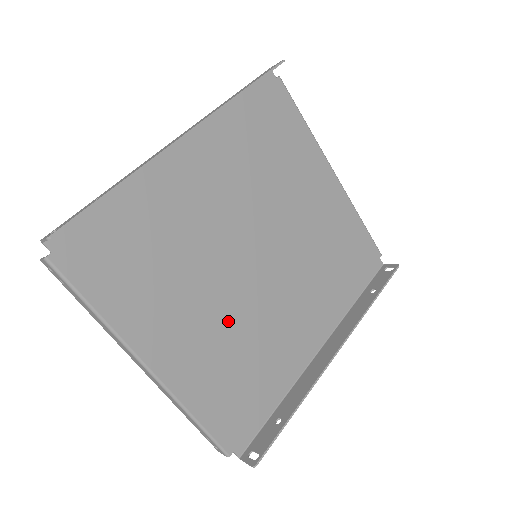
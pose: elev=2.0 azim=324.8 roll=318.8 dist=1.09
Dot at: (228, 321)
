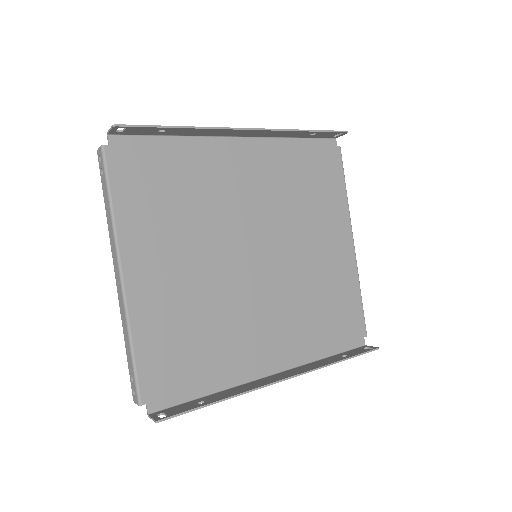
Dot at: (206, 289)
